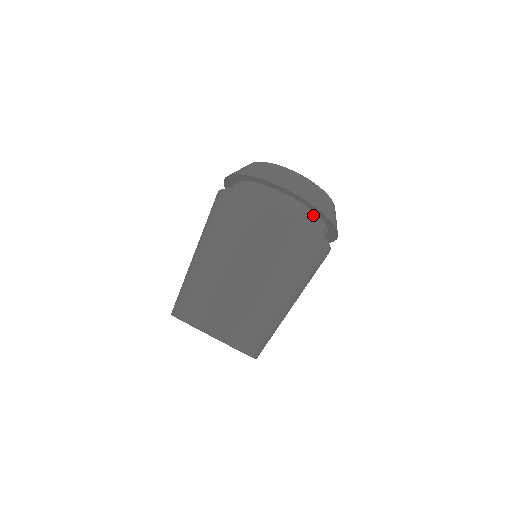
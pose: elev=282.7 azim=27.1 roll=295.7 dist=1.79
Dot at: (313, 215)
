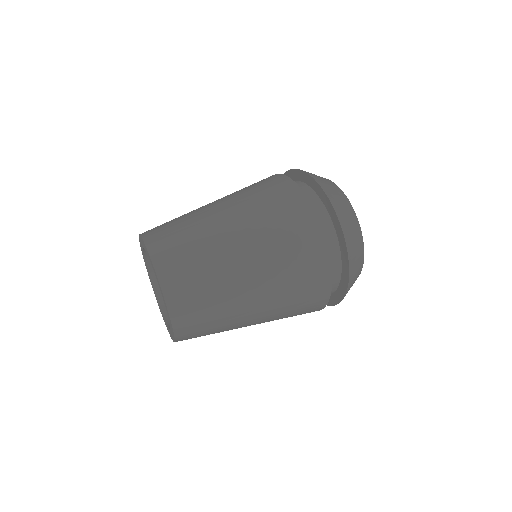
Dot at: (313, 194)
